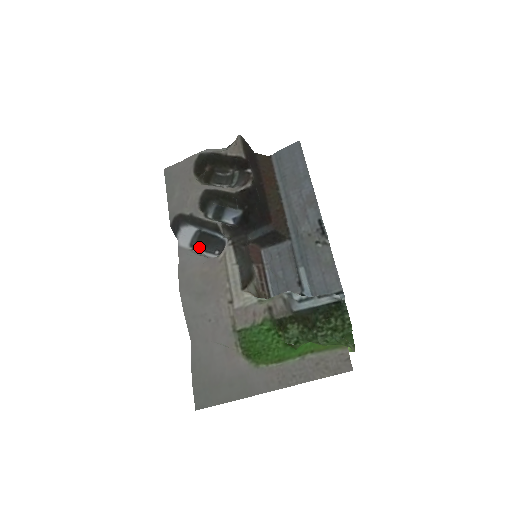
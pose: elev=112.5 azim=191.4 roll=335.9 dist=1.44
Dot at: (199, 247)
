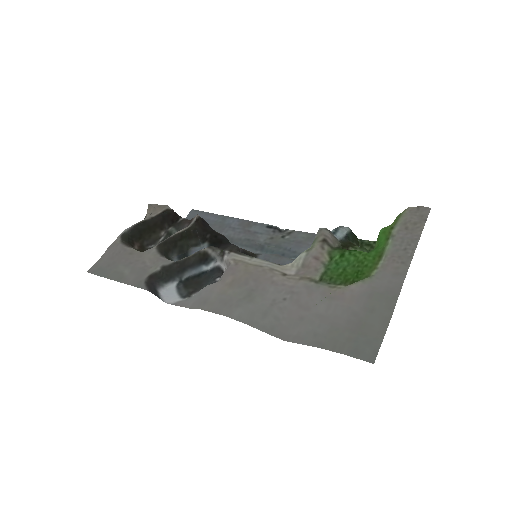
Dot at: (195, 290)
